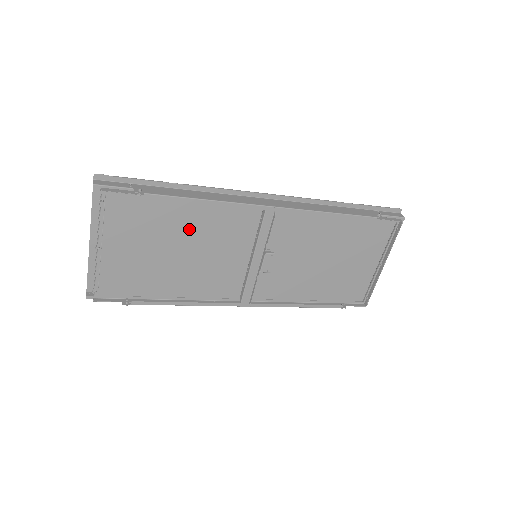
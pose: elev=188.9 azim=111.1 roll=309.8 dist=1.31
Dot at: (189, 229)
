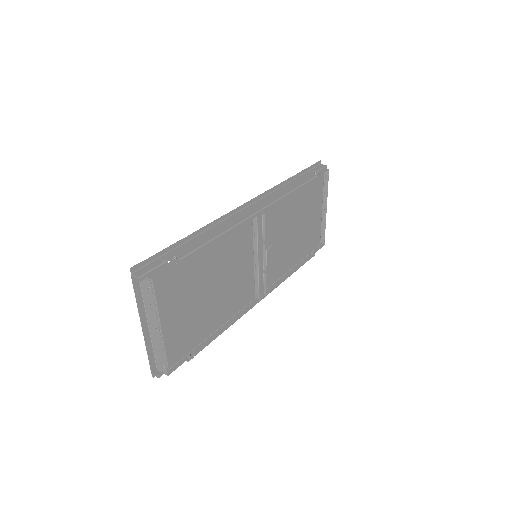
Dot at: (212, 266)
